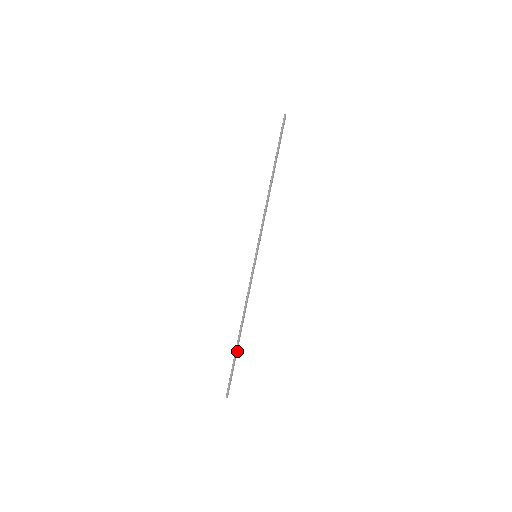
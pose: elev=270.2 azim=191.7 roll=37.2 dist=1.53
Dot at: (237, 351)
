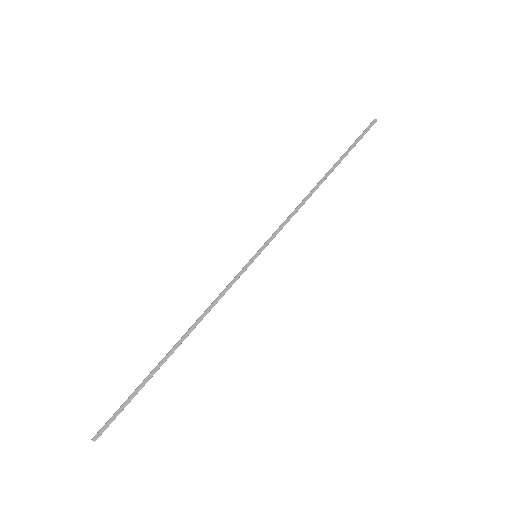
Dot at: (154, 373)
